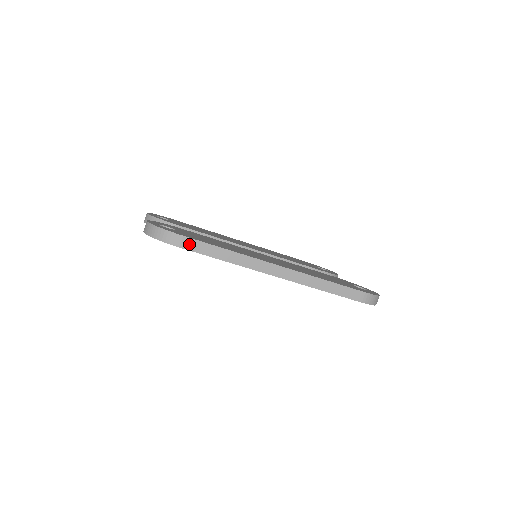
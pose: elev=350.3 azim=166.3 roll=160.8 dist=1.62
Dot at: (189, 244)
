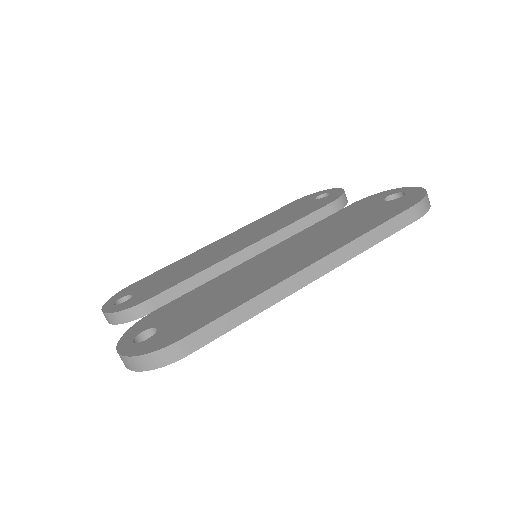
Dot at: (192, 343)
